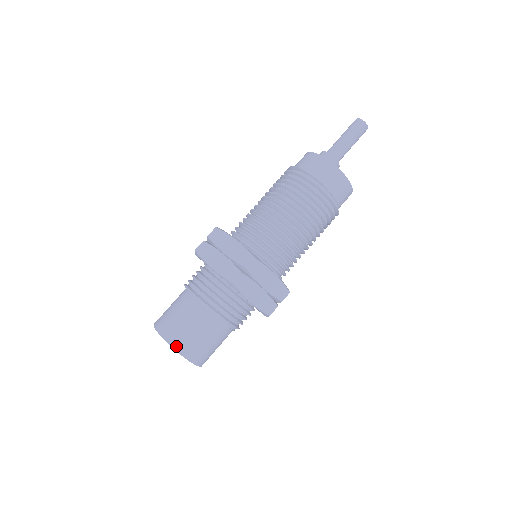
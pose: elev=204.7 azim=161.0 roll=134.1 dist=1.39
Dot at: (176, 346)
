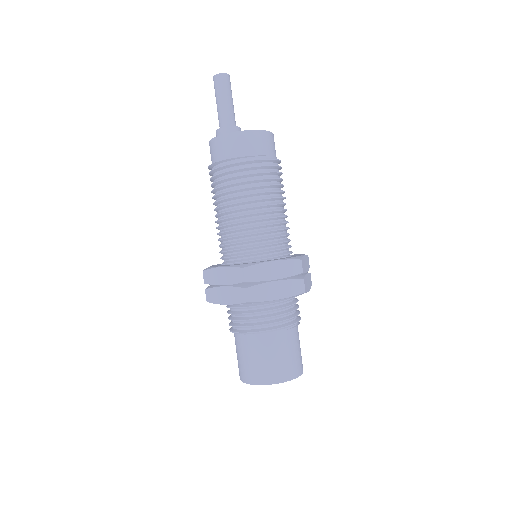
Dot at: (264, 381)
